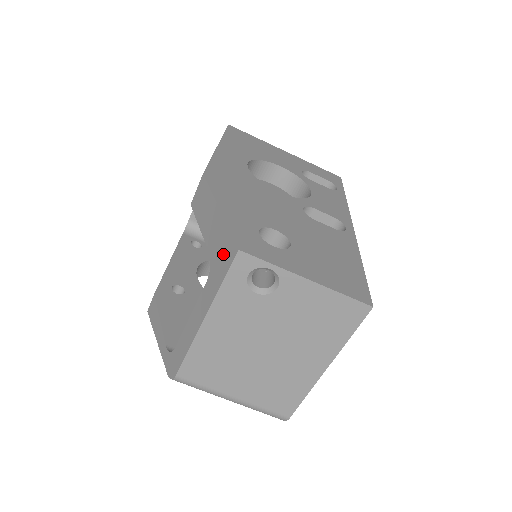
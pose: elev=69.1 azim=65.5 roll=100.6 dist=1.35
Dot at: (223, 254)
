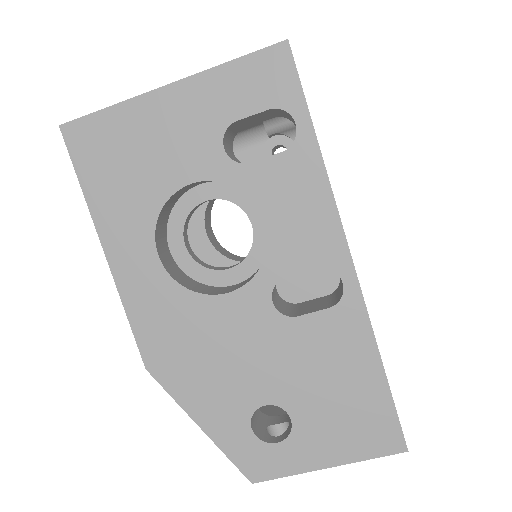
Dot at: occluded
